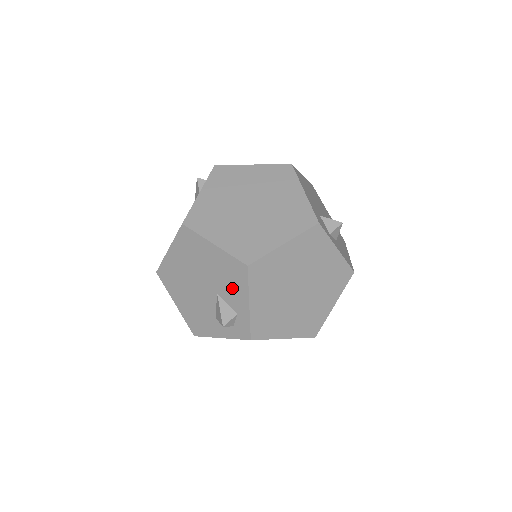
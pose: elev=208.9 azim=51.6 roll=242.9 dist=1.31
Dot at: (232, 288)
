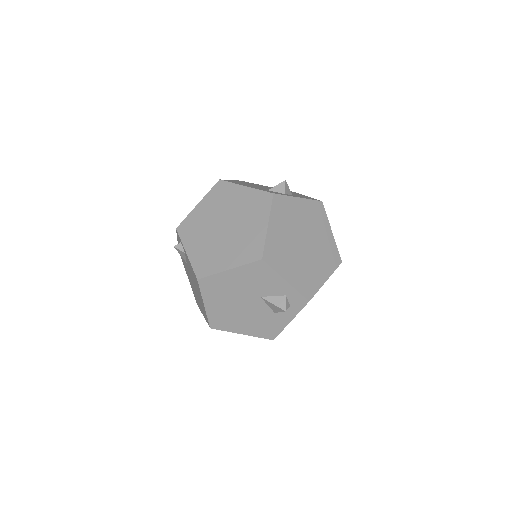
Dot at: (266, 283)
